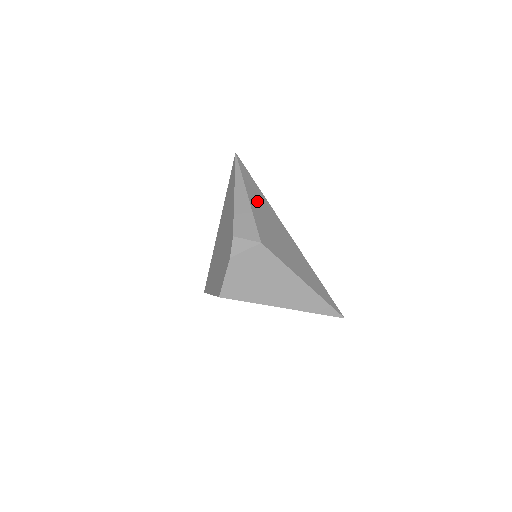
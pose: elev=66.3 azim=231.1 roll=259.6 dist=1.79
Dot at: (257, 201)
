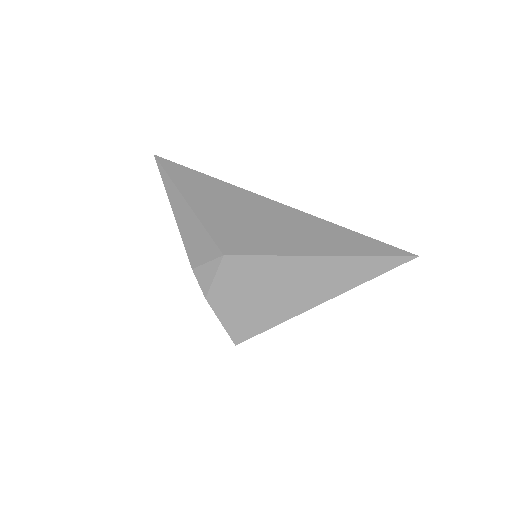
Dot at: (204, 196)
